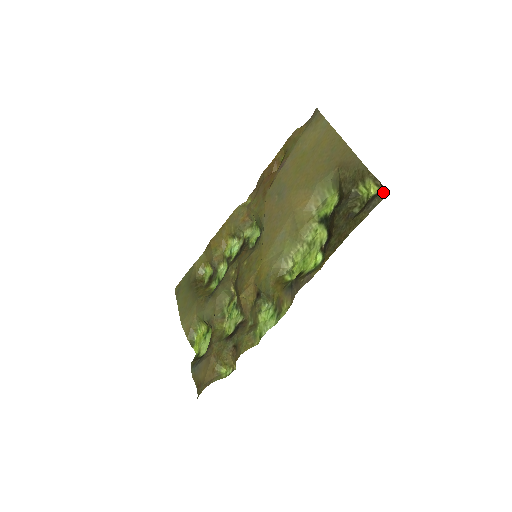
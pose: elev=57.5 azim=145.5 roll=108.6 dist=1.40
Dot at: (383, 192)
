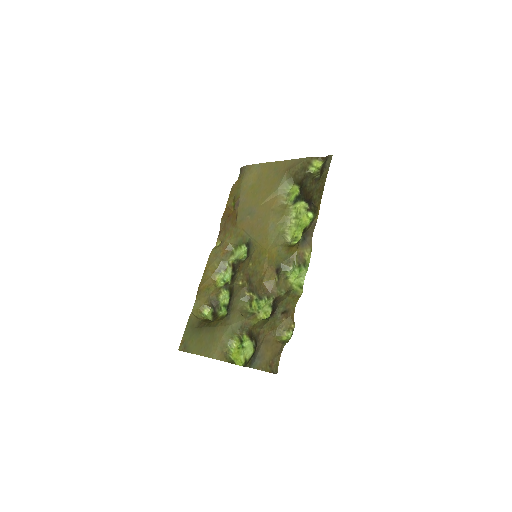
Dot at: (328, 157)
